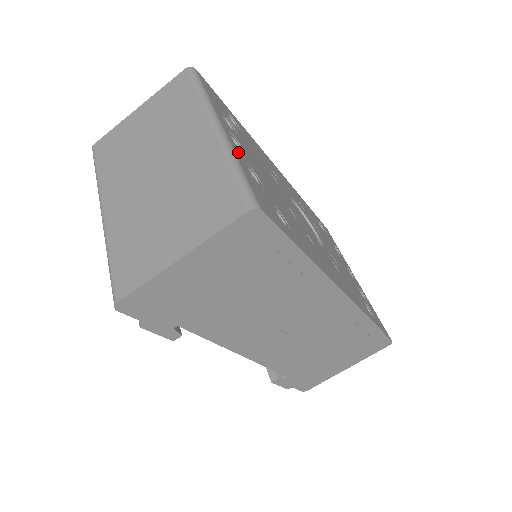
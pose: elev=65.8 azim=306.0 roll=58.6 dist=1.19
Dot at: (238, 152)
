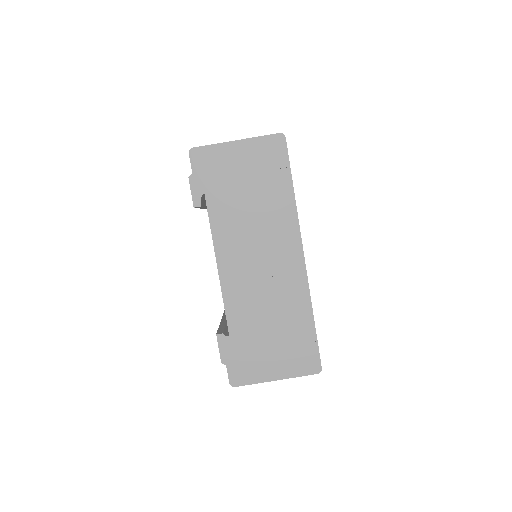
Dot at: occluded
